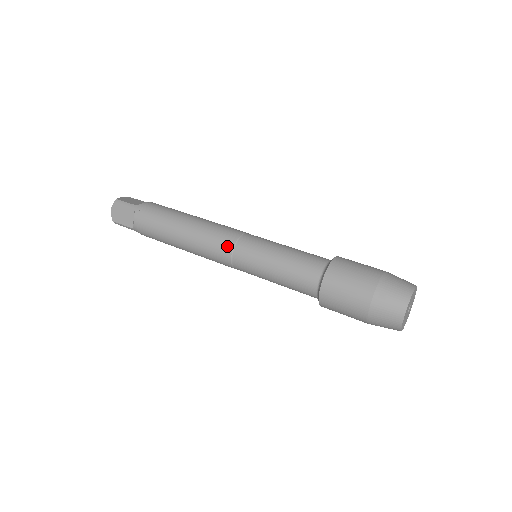
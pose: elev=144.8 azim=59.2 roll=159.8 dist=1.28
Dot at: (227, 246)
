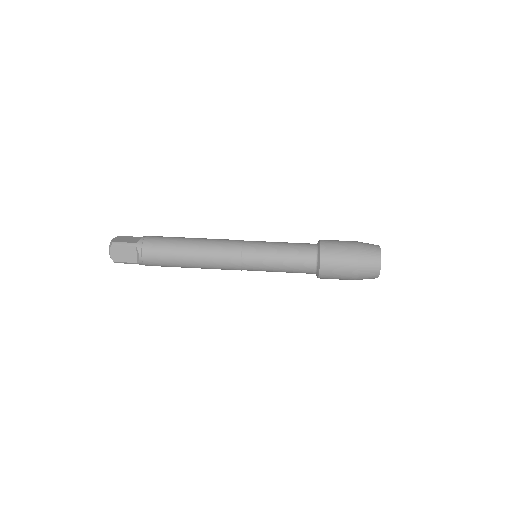
Dot at: (235, 256)
